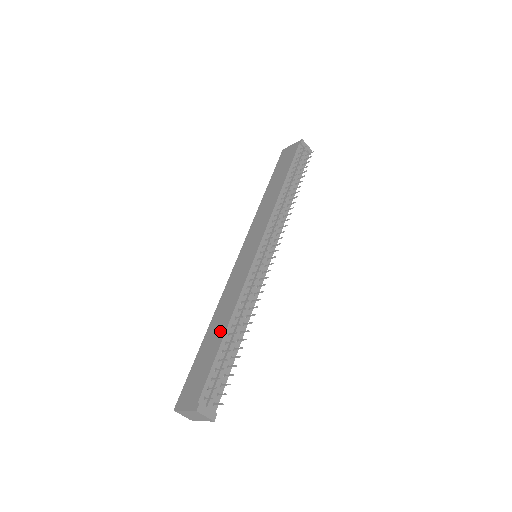
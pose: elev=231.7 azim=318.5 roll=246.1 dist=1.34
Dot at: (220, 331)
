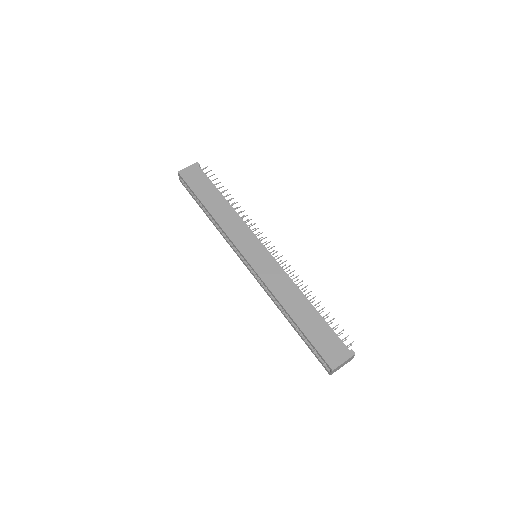
Dot at: (307, 308)
